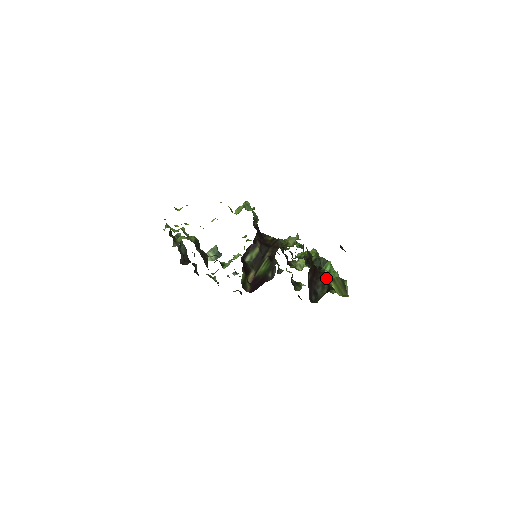
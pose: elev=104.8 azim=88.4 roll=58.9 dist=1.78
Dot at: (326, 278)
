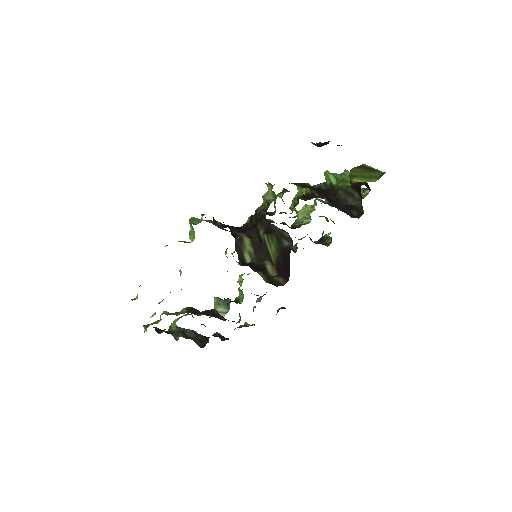
Dot at: (342, 186)
